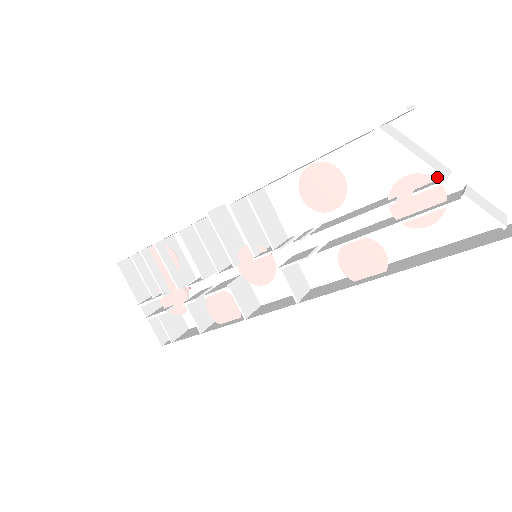
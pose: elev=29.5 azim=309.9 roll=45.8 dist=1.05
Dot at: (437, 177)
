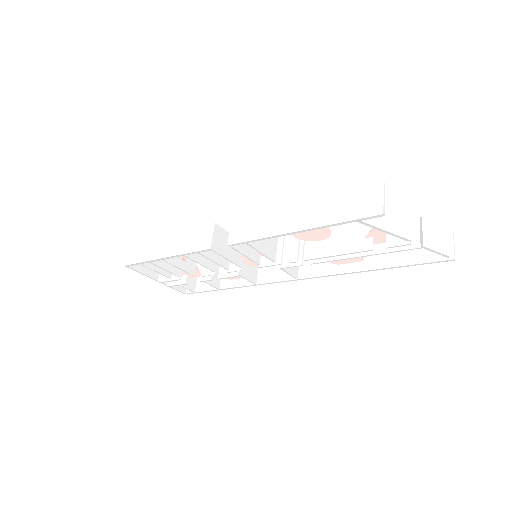
Dot at: occluded
